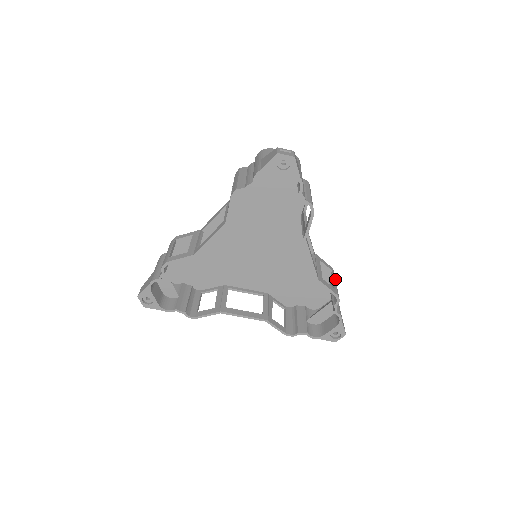
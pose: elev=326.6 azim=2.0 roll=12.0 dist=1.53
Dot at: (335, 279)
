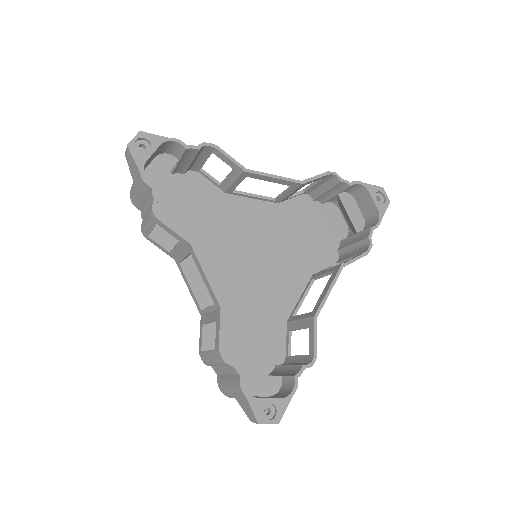
Dot at: occluded
